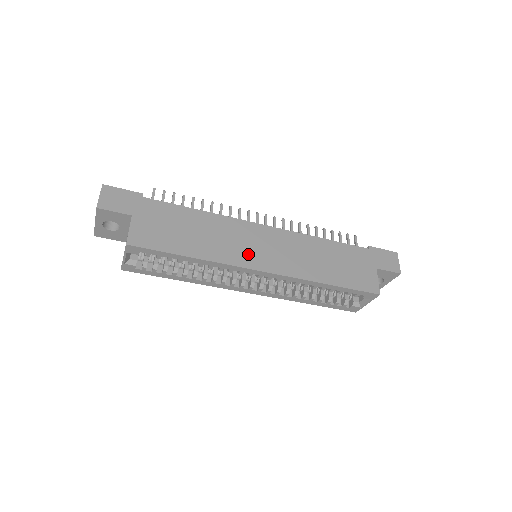
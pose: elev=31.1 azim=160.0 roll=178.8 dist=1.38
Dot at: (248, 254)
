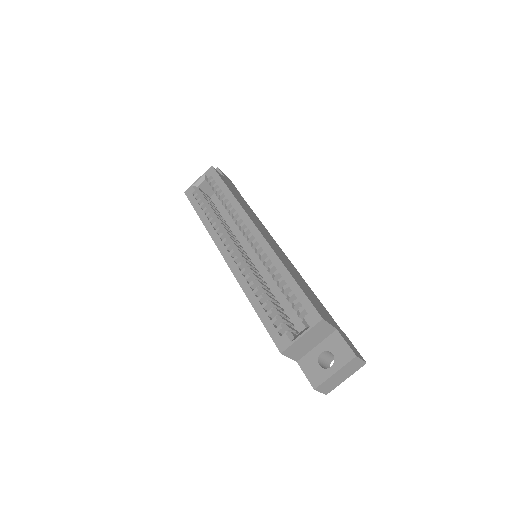
Dot at: (259, 226)
